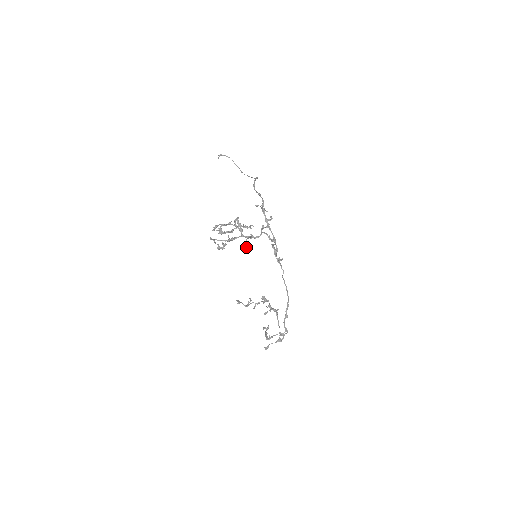
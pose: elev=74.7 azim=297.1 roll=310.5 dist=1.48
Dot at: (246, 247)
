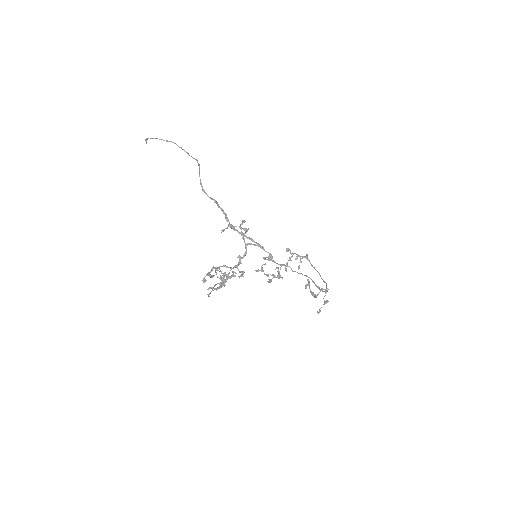
Dot at: (242, 273)
